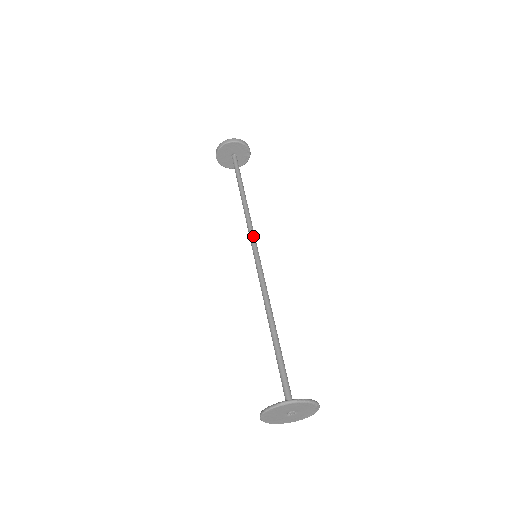
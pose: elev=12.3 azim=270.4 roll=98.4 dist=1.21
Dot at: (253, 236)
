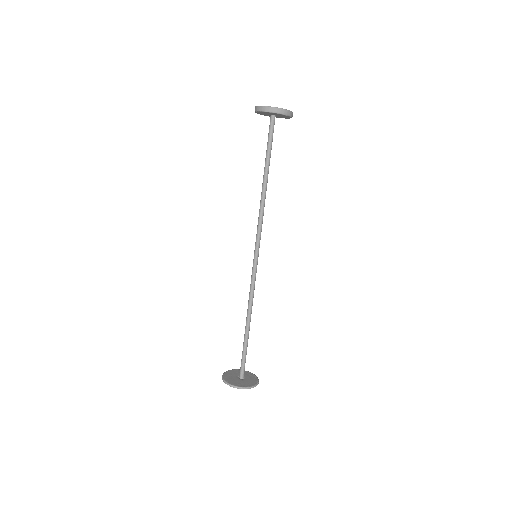
Dot at: occluded
